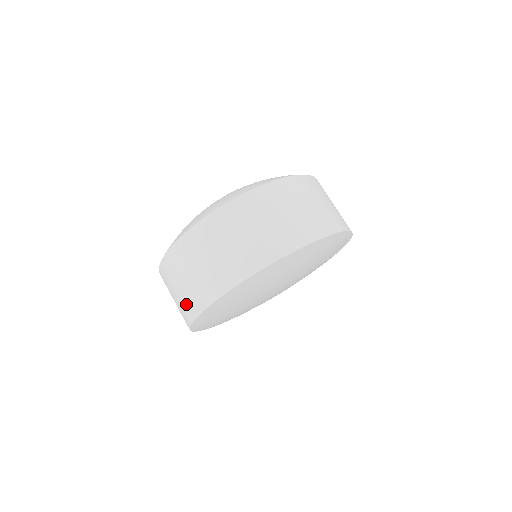
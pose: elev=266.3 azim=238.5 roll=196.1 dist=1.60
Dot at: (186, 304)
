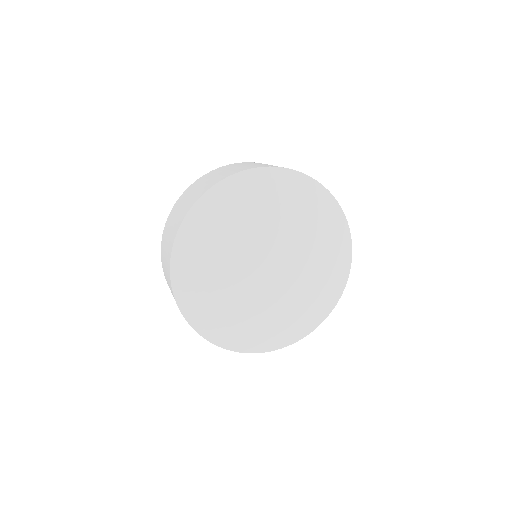
Dot at: occluded
